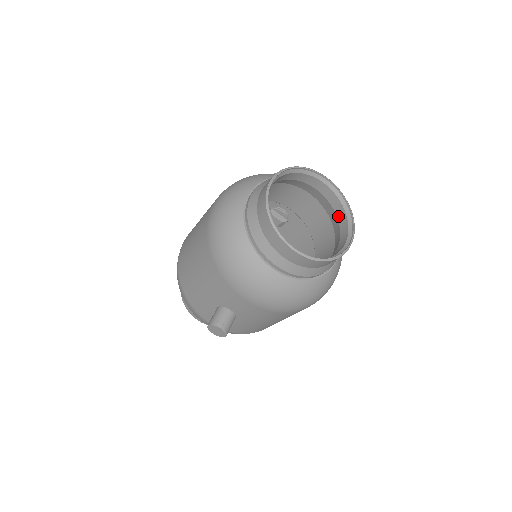
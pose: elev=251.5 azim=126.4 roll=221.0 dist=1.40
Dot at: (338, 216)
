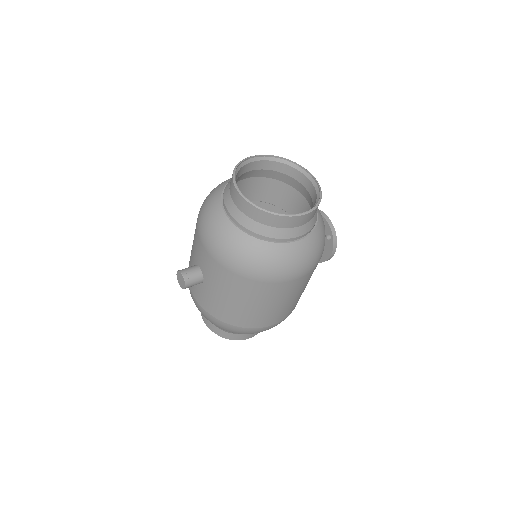
Dot at: occluded
